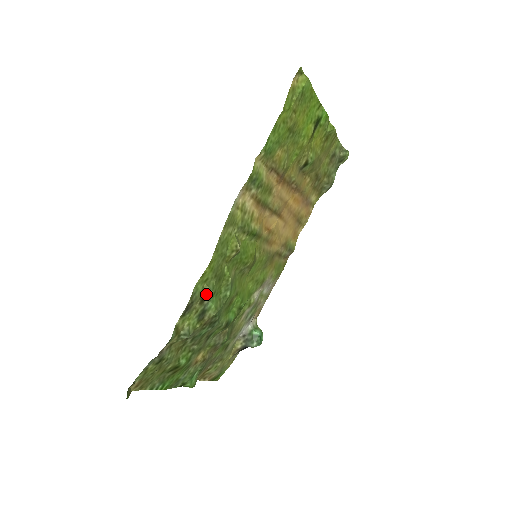
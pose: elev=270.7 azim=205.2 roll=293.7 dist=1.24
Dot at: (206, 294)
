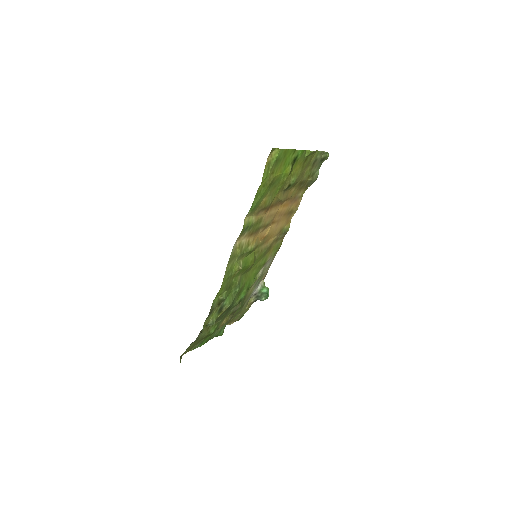
Dot at: (221, 301)
